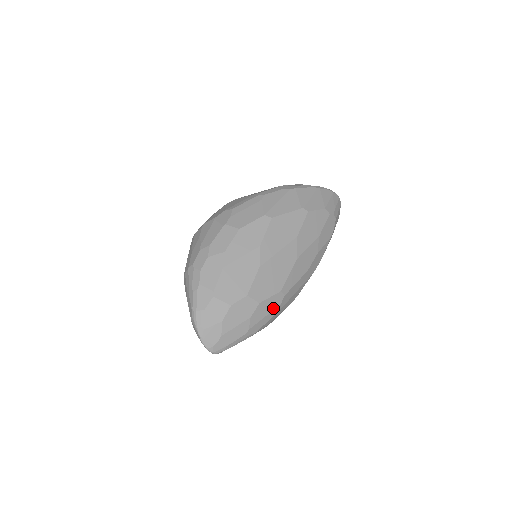
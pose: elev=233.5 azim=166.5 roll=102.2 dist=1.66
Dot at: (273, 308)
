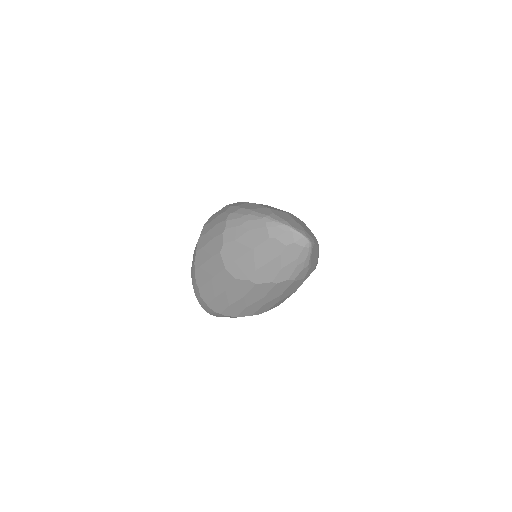
Dot at: occluded
